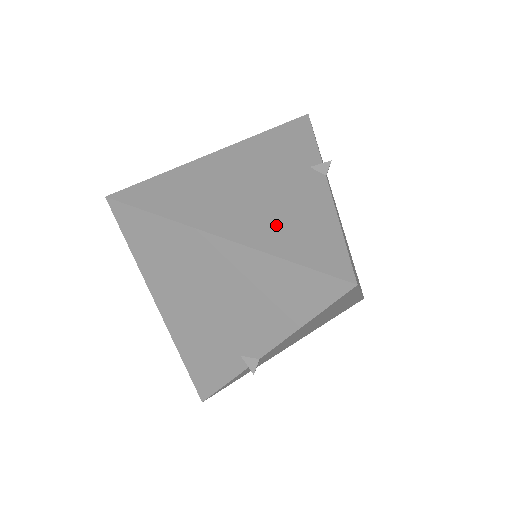
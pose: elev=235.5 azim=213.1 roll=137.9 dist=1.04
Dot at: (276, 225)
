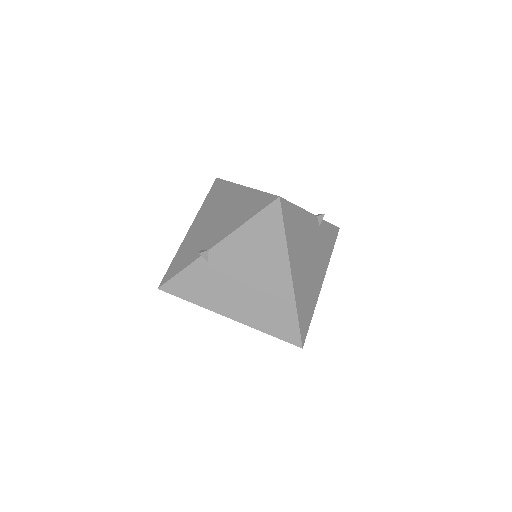
Dot at: occluded
